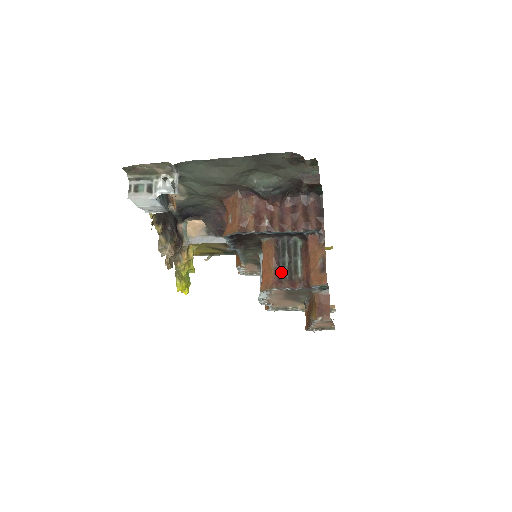
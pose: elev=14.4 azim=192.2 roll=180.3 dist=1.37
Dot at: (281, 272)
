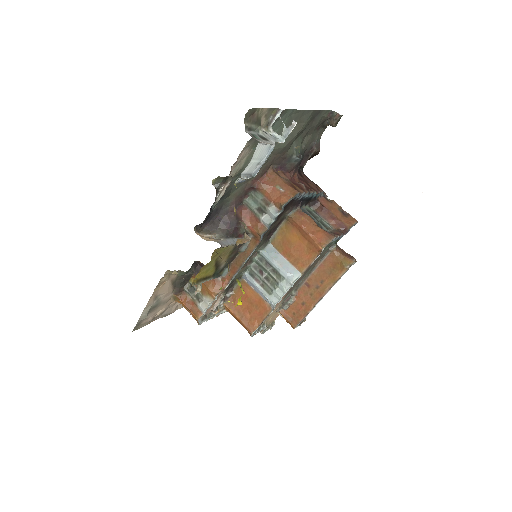
Dot at: occluded
